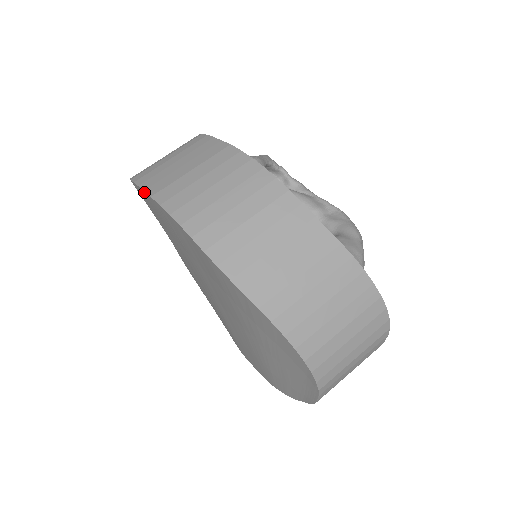
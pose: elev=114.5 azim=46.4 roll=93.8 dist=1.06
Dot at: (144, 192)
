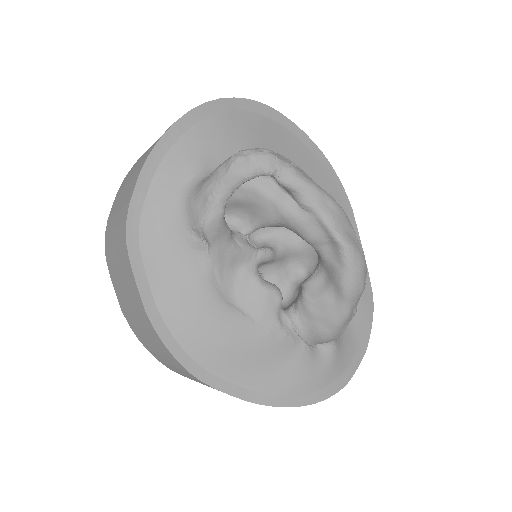
Dot at: occluded
